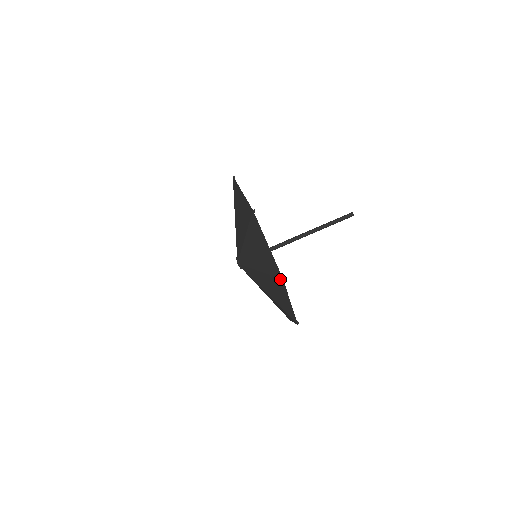
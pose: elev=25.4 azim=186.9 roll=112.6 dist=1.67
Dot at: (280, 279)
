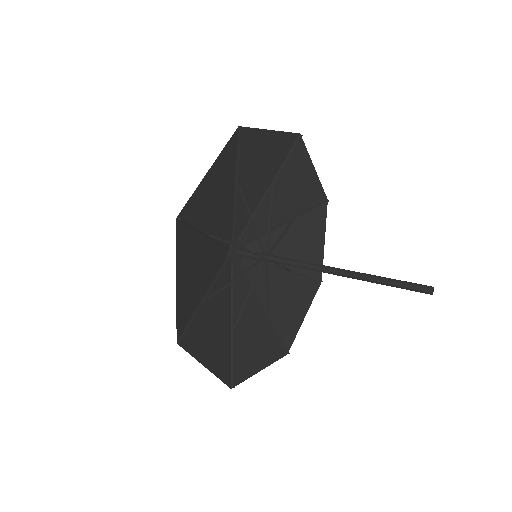
Dot at: (182, 337)
